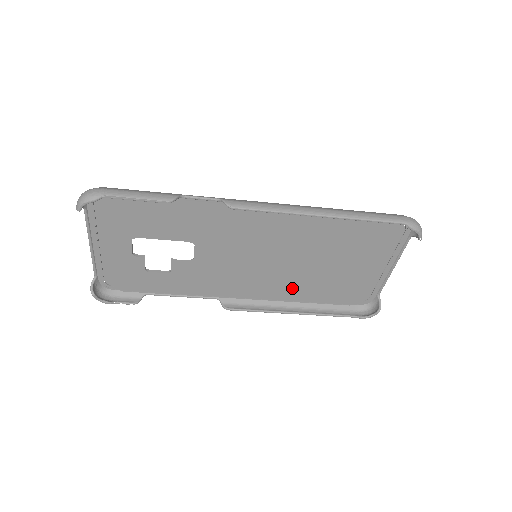
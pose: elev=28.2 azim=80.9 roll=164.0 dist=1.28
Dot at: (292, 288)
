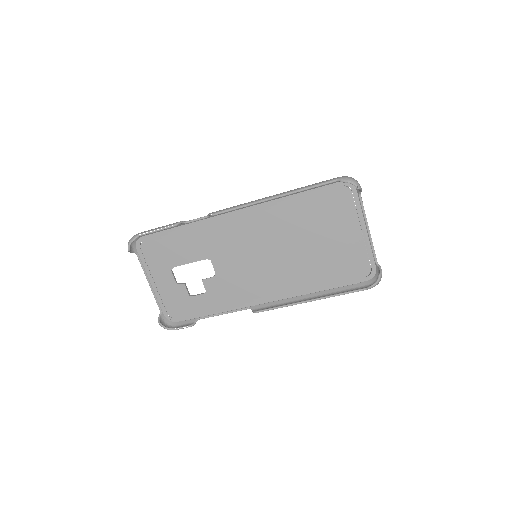
Dot at: (300, 279)
